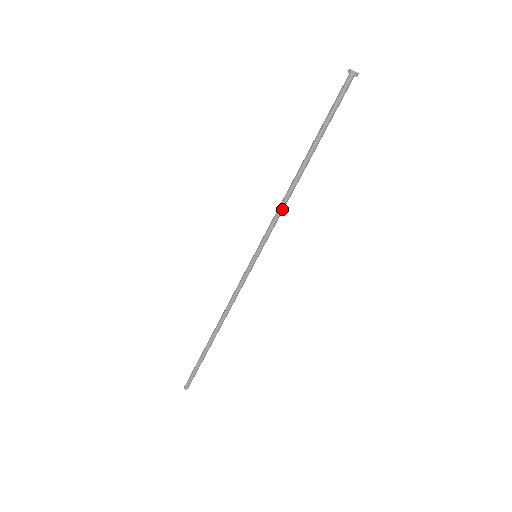
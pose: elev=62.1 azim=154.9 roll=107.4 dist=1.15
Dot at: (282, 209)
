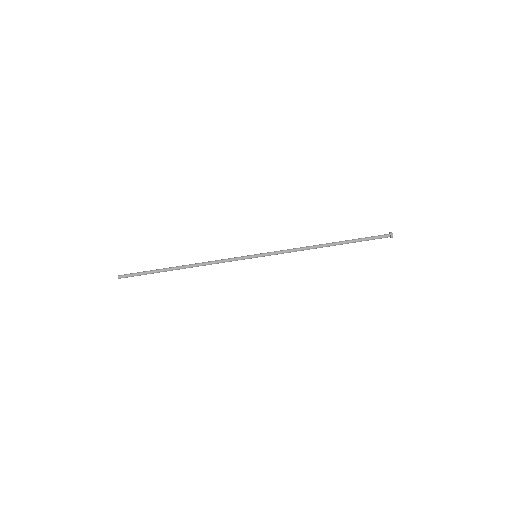
Dot at: (297, 250)
